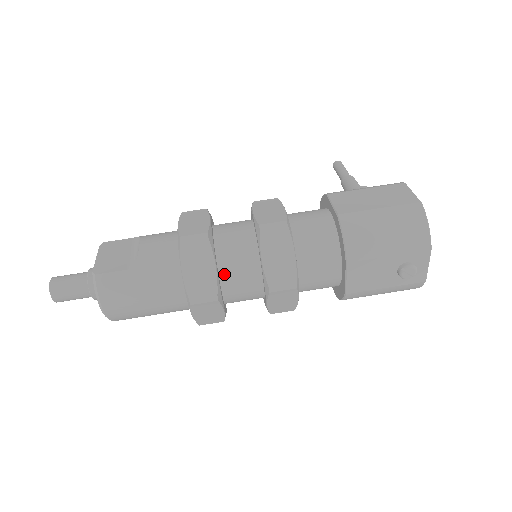
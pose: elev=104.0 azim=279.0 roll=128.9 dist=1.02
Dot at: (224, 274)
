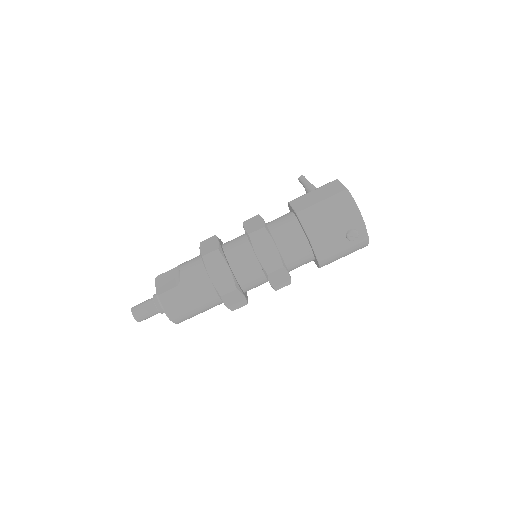
Dot at: (236, 272)
